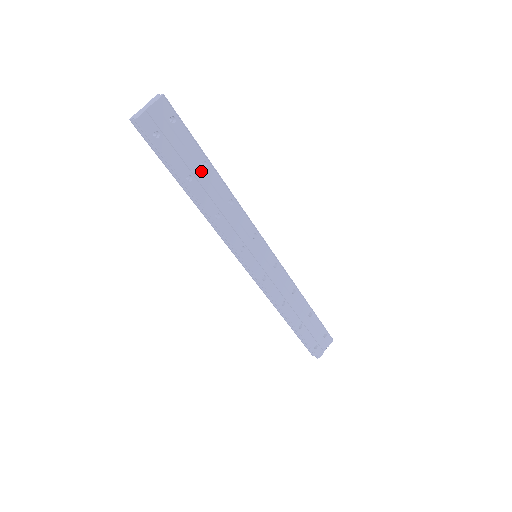
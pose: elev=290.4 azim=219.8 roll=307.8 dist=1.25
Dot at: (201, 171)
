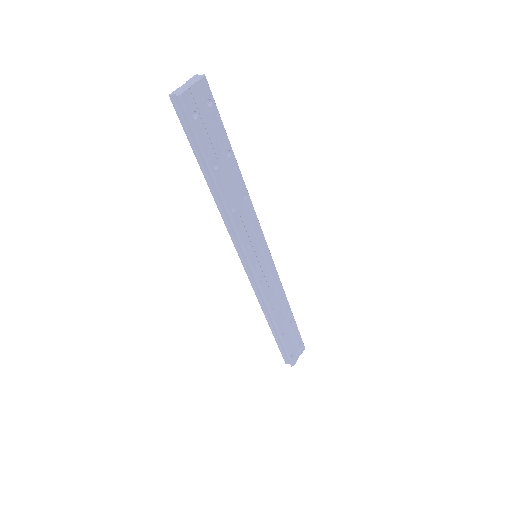
Dot at: (225, 161)
